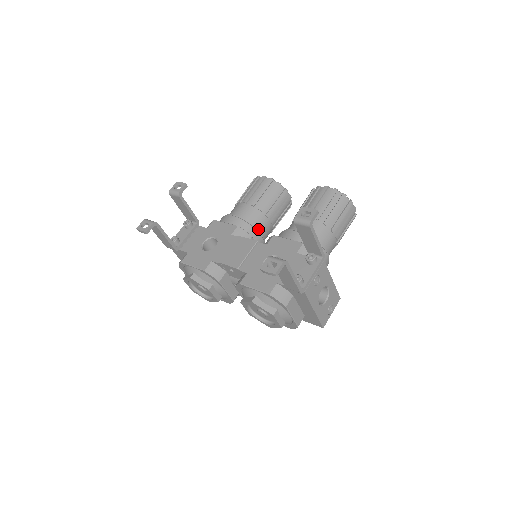
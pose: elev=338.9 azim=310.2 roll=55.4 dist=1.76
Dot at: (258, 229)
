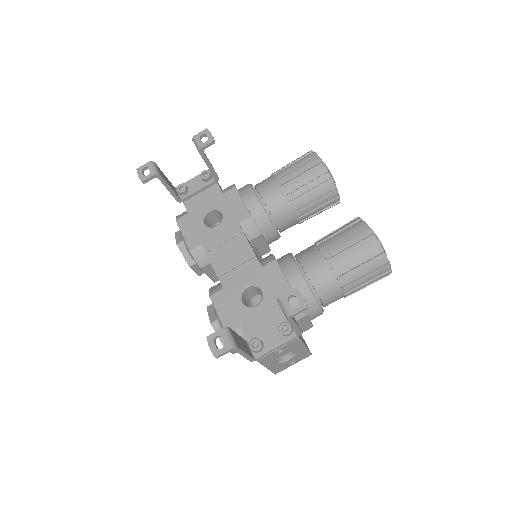
Dot at: (277, 223)
